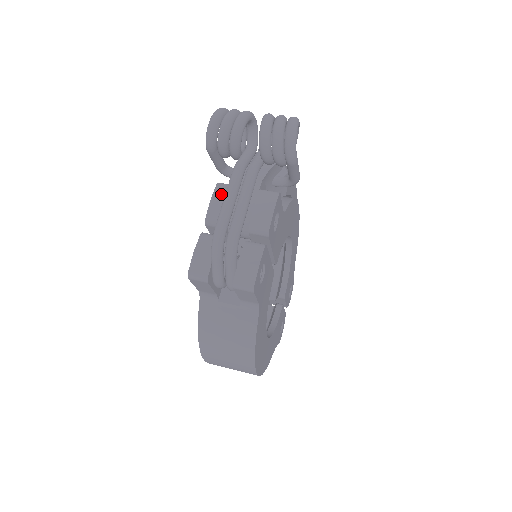
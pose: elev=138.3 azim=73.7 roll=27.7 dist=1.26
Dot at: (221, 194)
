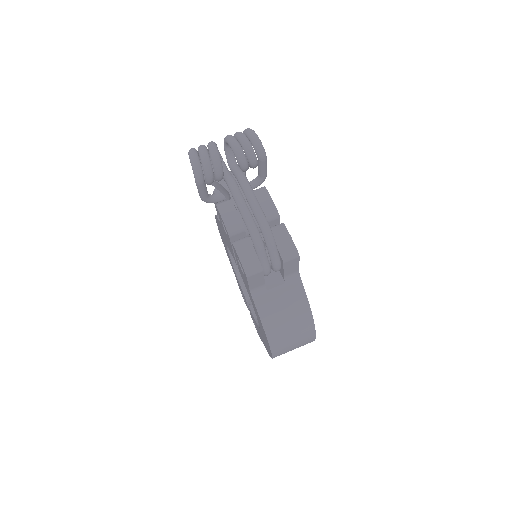
Dot at: (226, 210)
